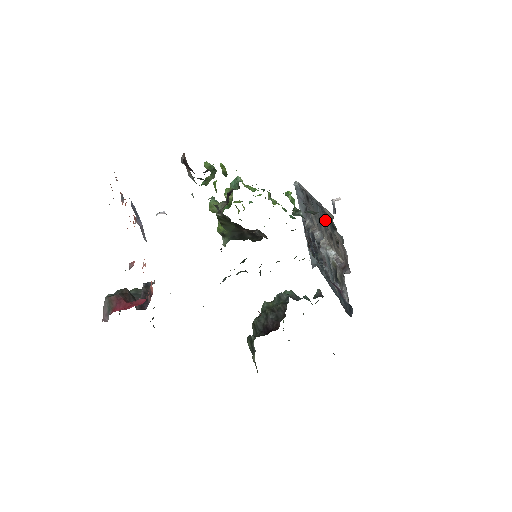
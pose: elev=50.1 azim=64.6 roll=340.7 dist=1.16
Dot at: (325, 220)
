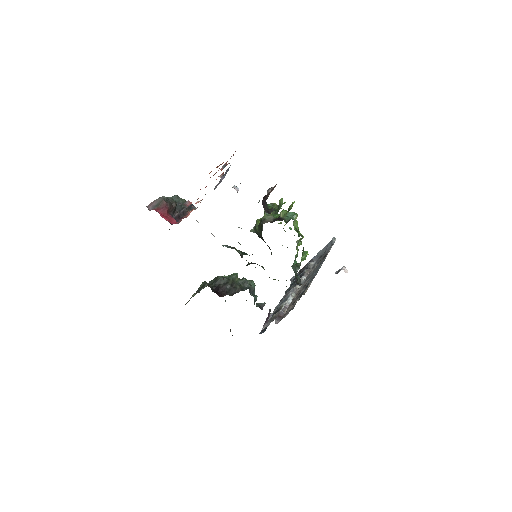
Dot at: (307, 284)
